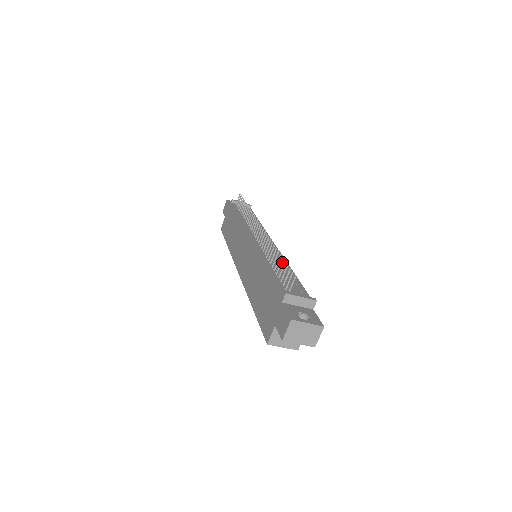
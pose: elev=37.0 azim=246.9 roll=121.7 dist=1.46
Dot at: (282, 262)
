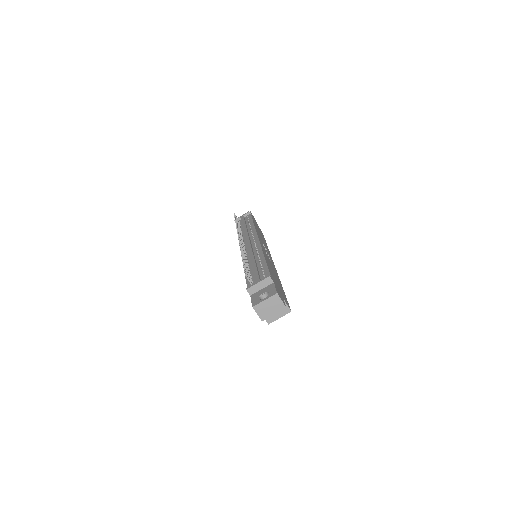
Dot at: (258, 255)
